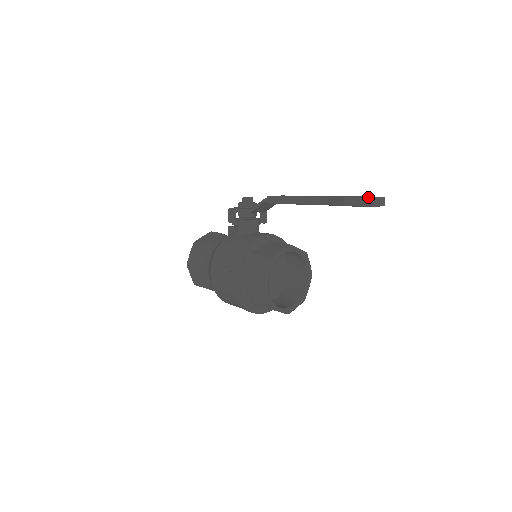
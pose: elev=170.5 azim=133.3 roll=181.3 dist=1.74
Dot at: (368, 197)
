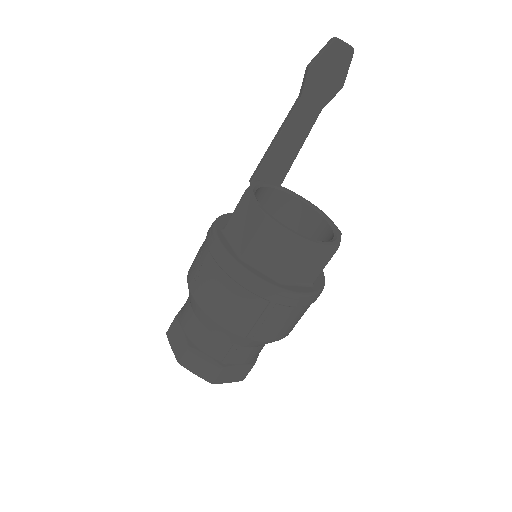
Dot at: (327, 43)
